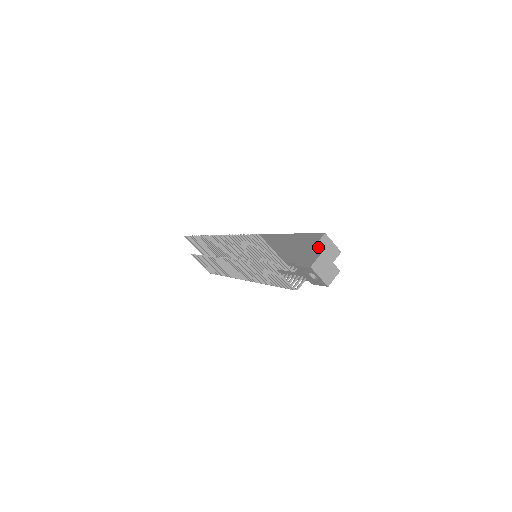
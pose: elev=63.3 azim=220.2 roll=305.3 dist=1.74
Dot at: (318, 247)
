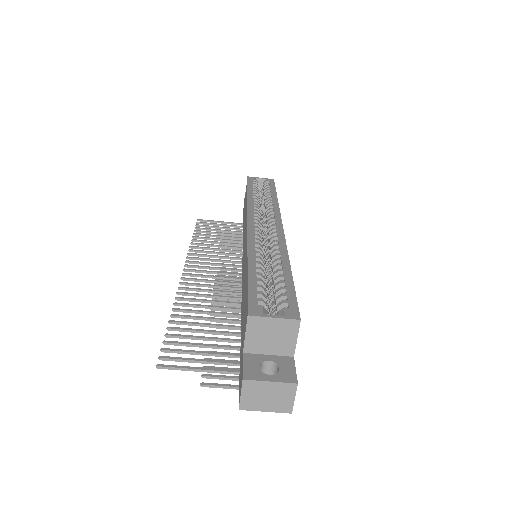
Dot at: (252, 341)
